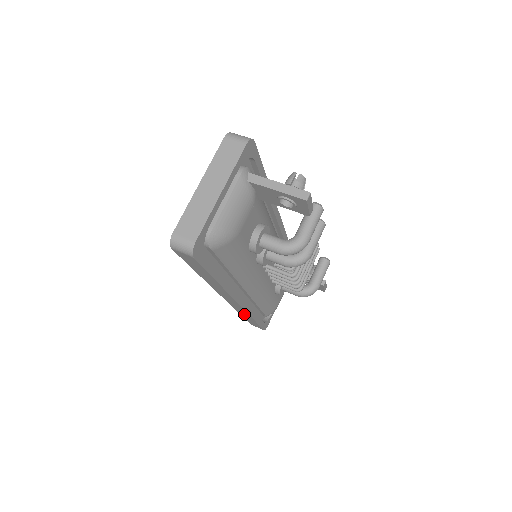
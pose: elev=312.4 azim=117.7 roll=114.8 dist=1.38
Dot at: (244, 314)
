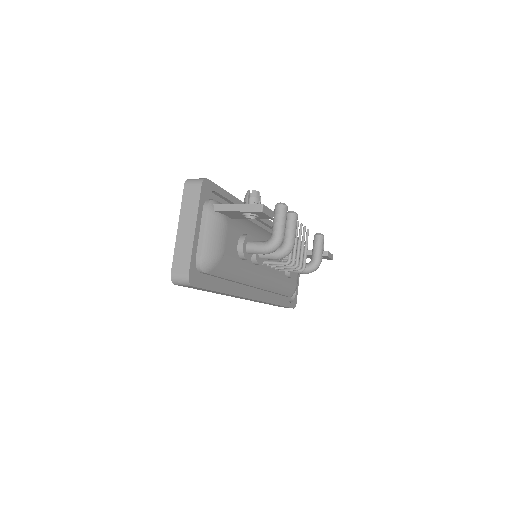
Dot at: (267, 303)
